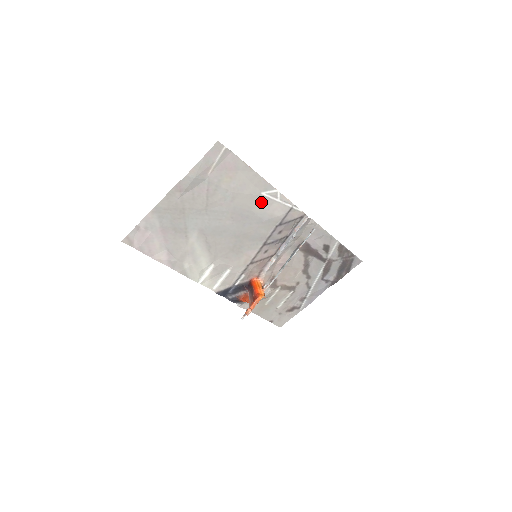
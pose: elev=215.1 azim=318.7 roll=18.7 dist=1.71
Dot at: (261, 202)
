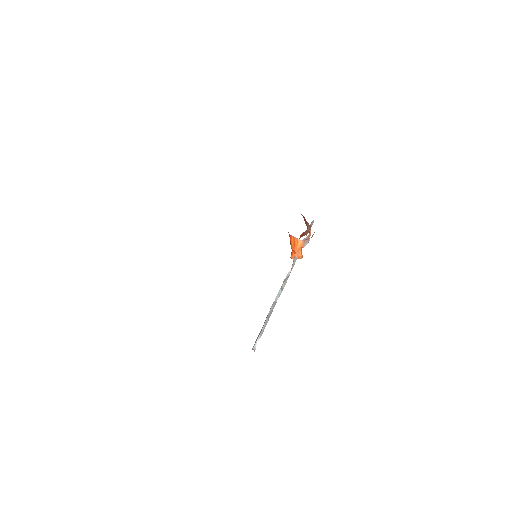
Dot at: occluded
